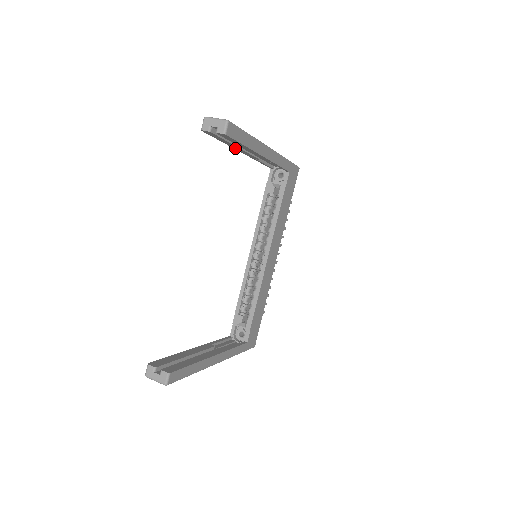
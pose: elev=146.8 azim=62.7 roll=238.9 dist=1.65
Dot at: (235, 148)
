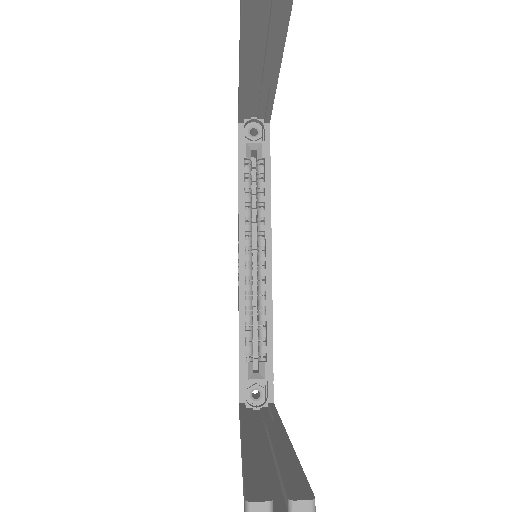
Dot at: (244, 44)
